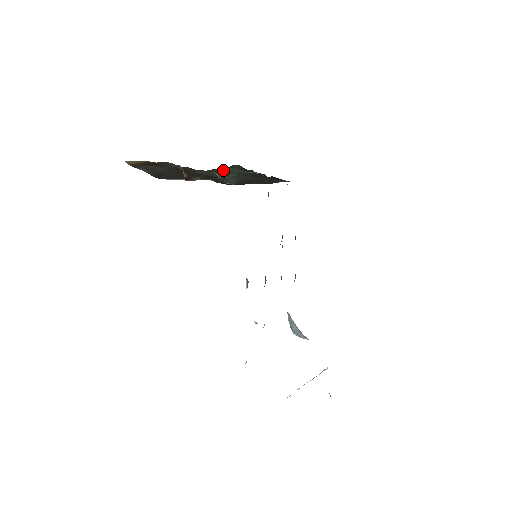
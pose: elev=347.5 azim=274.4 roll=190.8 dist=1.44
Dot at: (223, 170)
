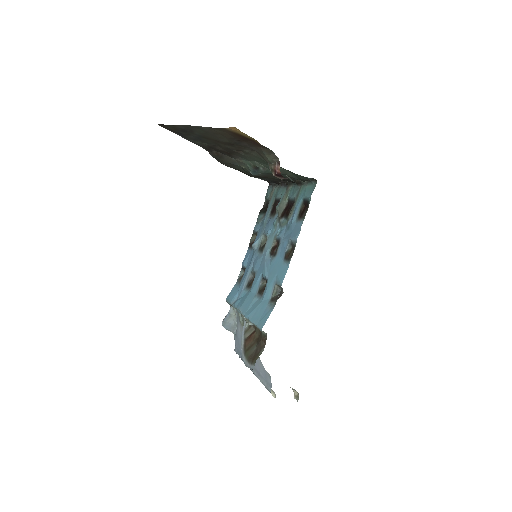
Dot at: occluded
